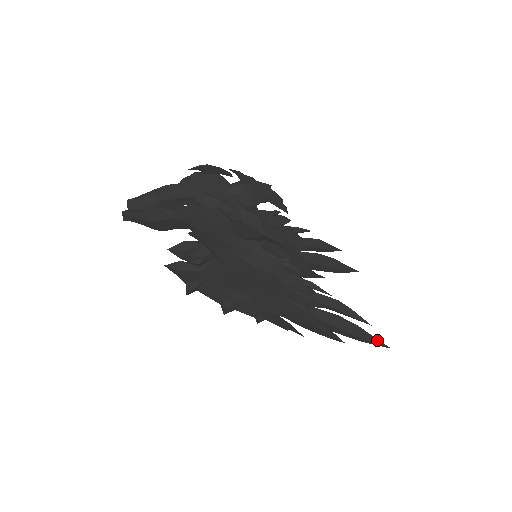
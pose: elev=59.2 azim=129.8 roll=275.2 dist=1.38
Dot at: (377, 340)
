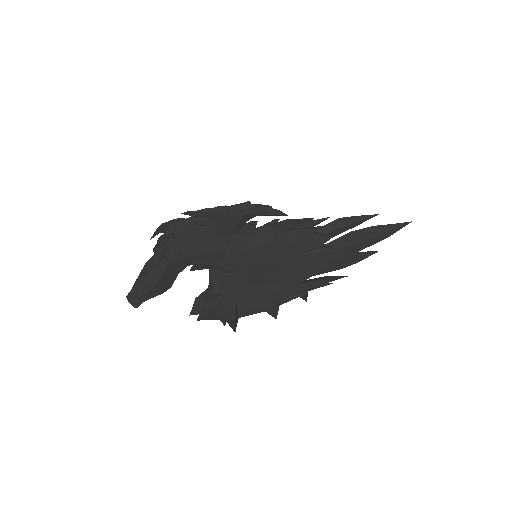
Dot at: (396, 225)
